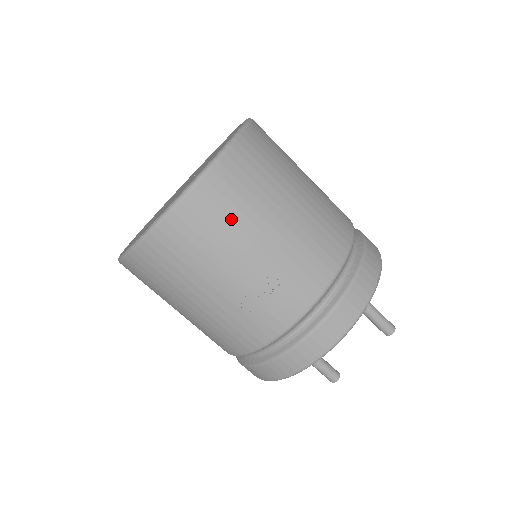
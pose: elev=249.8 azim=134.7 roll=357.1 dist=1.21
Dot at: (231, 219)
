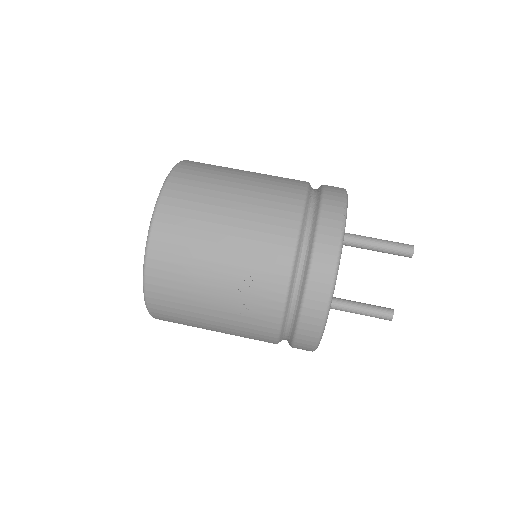
Dot at: (186, 256)
